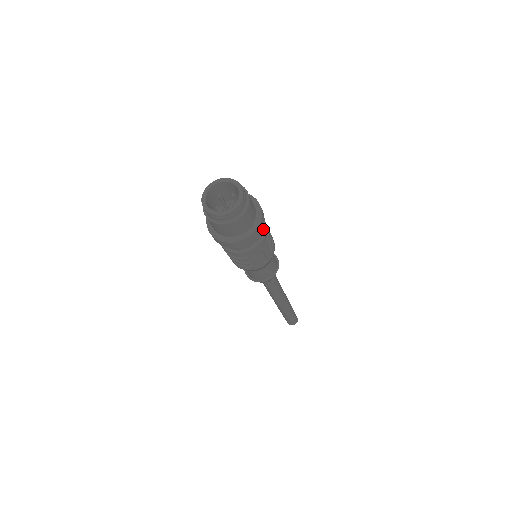
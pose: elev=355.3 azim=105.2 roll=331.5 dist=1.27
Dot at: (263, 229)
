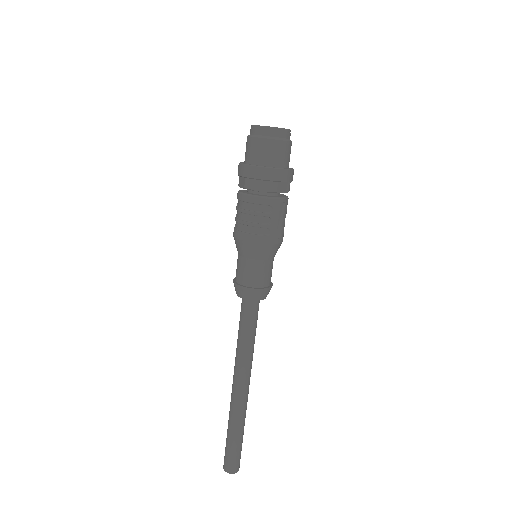
Dot at: (289, 188)
